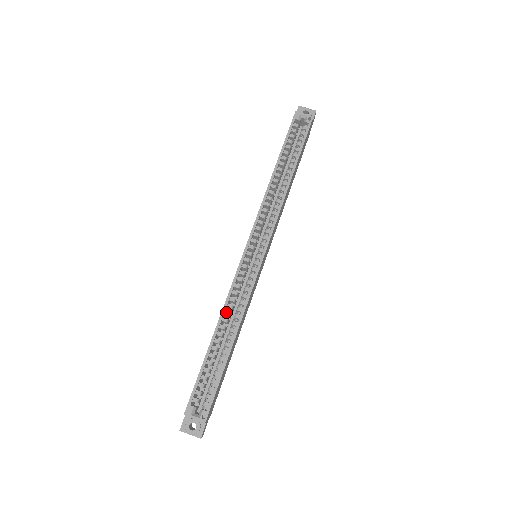
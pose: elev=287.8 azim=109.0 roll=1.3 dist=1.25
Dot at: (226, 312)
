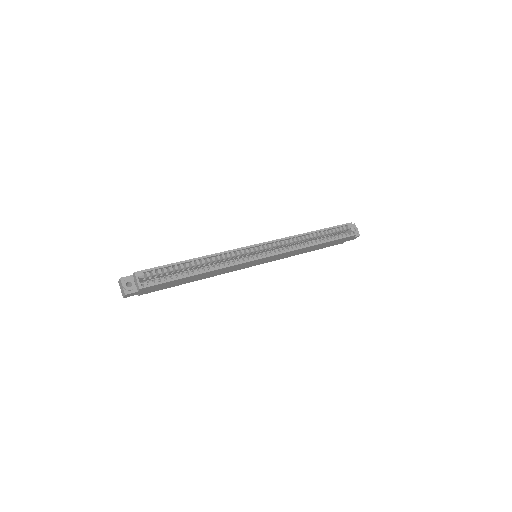
Dot at: (213, 257)
